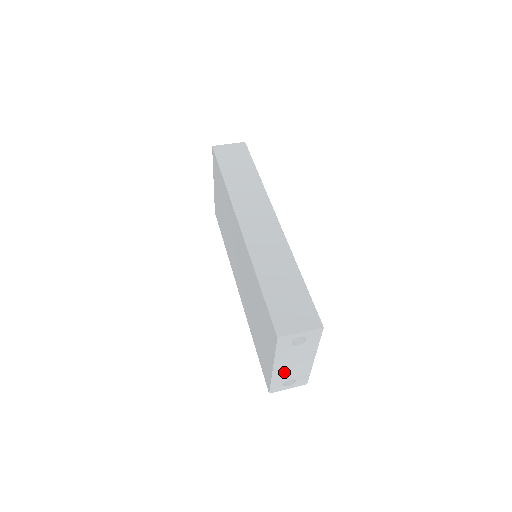
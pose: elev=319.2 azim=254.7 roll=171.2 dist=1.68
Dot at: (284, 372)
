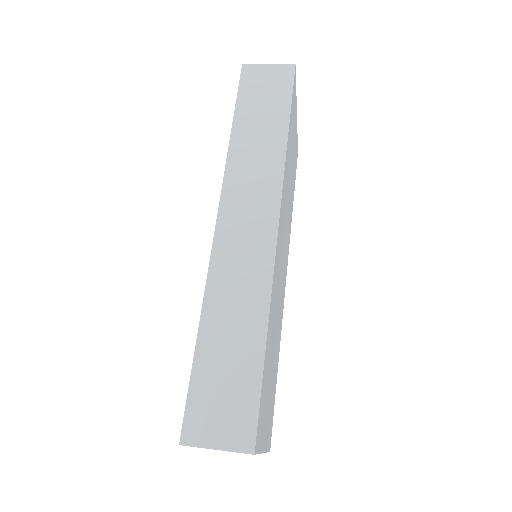
Dot at: occluded
